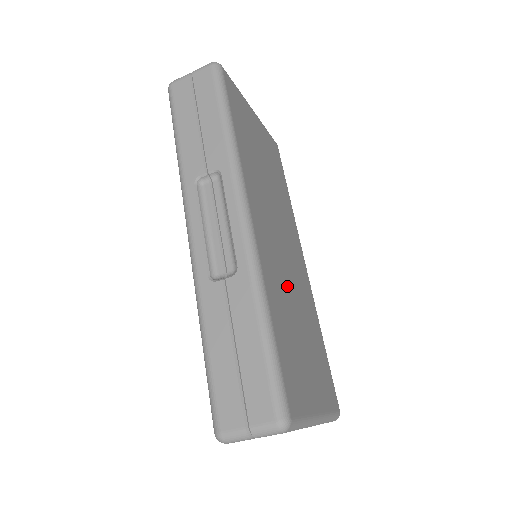
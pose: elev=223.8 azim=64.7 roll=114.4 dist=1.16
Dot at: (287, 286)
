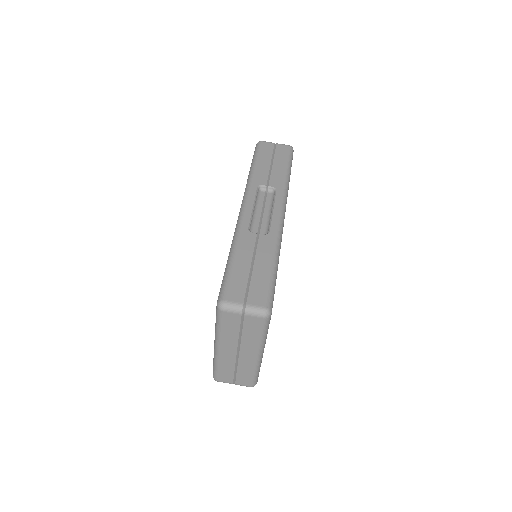
Dot at: occluded
